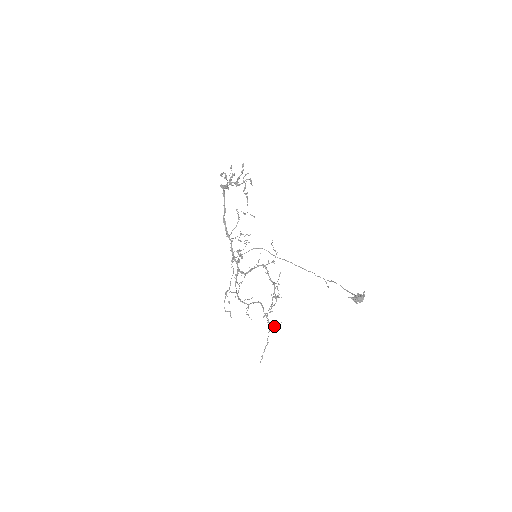
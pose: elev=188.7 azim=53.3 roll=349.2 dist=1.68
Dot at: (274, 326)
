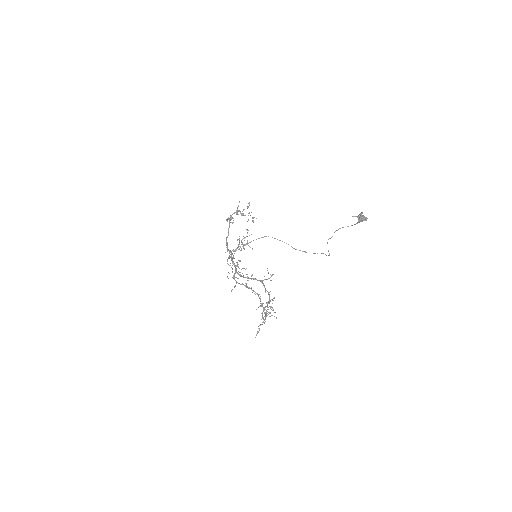
Dot at: (271, 315)
